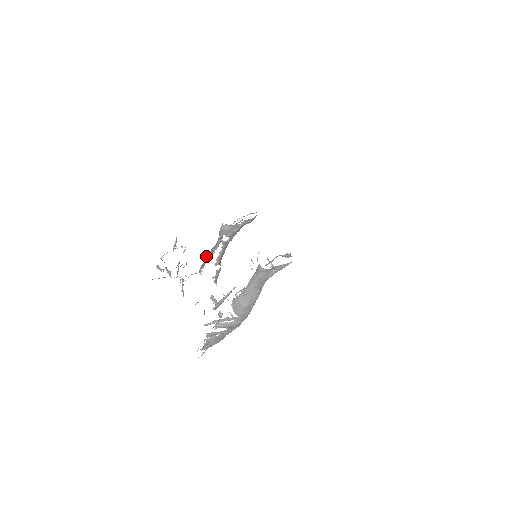
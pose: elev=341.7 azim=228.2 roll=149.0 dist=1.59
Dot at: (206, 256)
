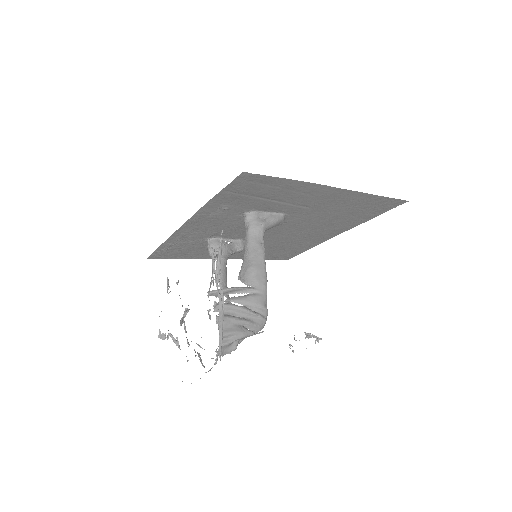
Dot at: occluded
